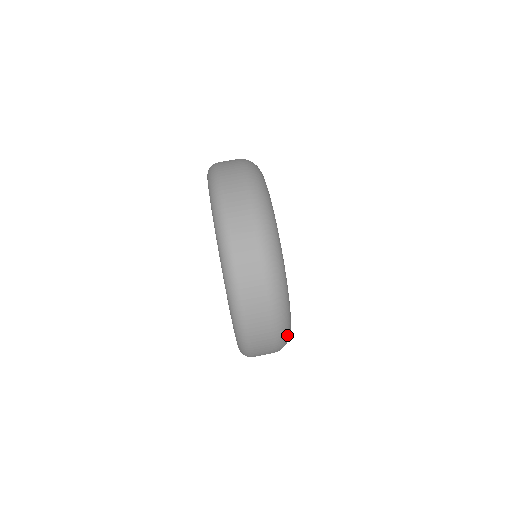
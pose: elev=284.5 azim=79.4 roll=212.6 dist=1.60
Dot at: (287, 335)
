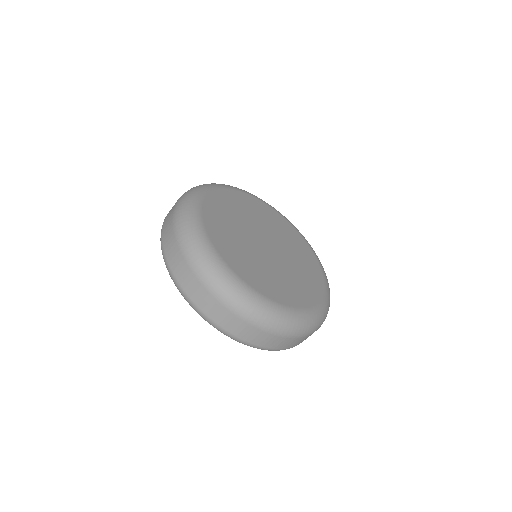
Dot at: occluded
